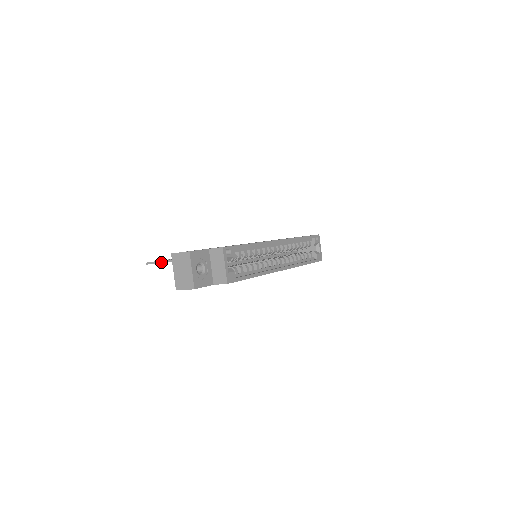
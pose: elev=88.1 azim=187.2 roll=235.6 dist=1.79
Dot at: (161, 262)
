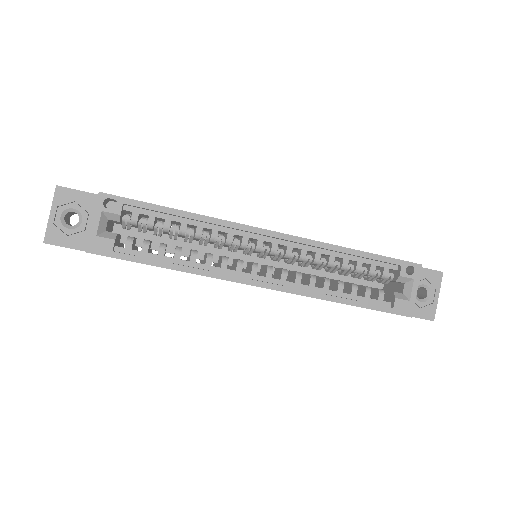
Dot at: occluded
